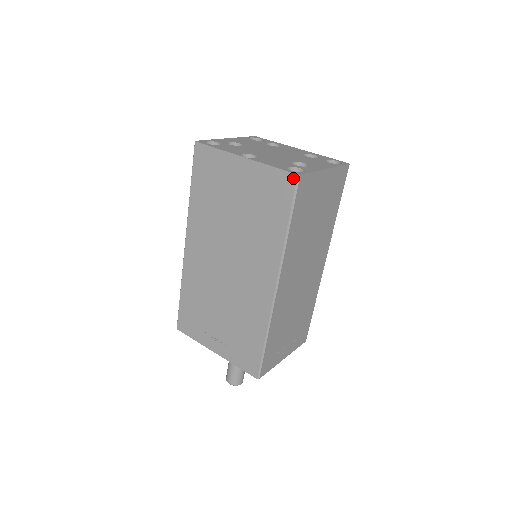
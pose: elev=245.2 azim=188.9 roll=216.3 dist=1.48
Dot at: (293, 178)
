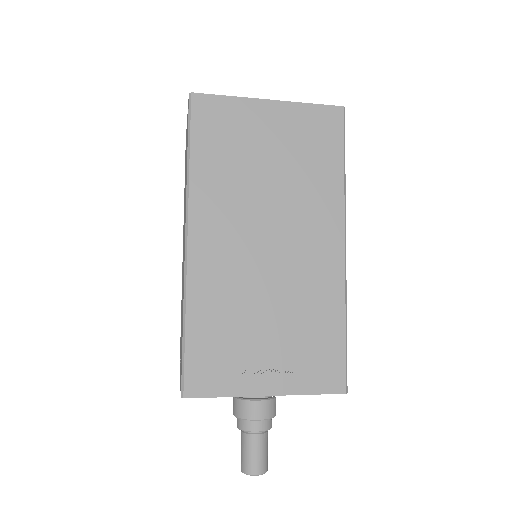
Dot at: (339, 111)
